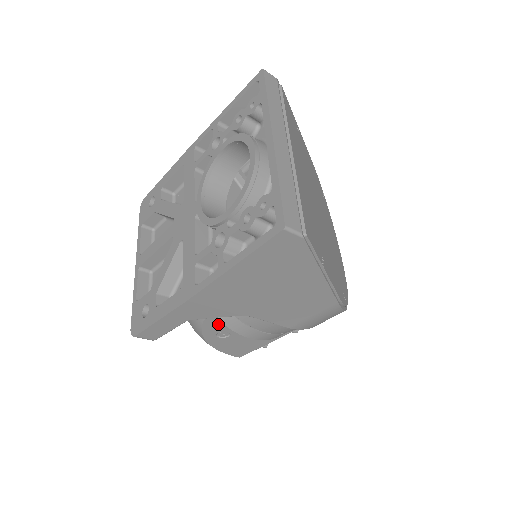
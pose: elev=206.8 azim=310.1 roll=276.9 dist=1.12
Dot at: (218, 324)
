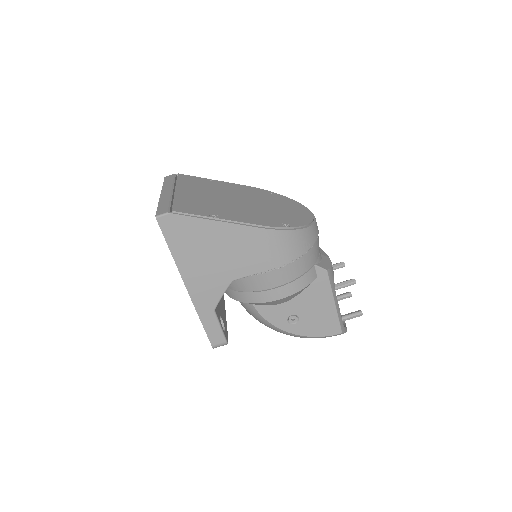
Dot at: (274, 313)
